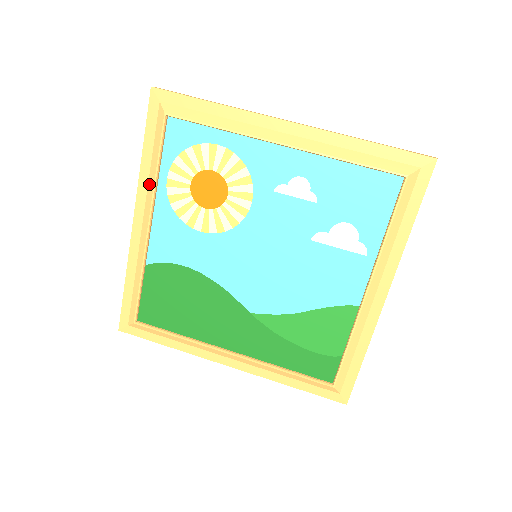
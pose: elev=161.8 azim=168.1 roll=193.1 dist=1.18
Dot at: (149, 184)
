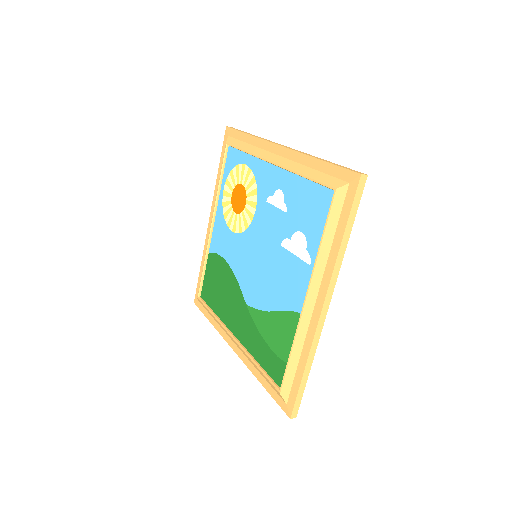
Dot at: occluded
